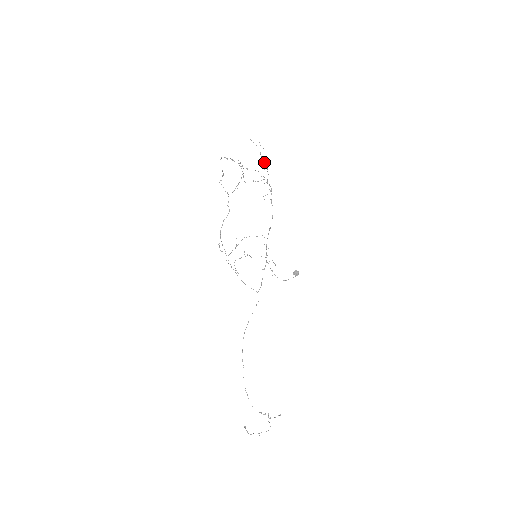
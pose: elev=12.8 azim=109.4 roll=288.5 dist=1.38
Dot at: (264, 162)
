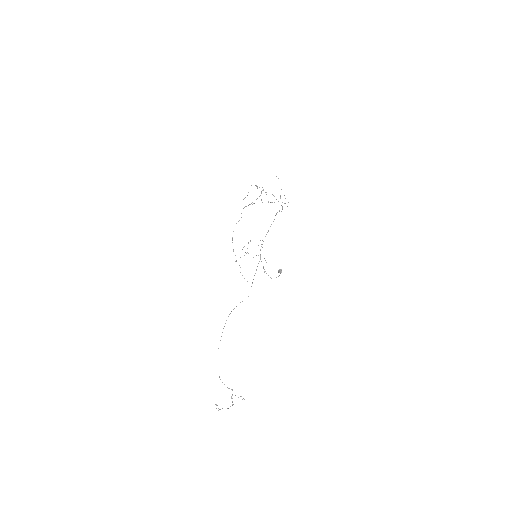
Dot at: occluded
